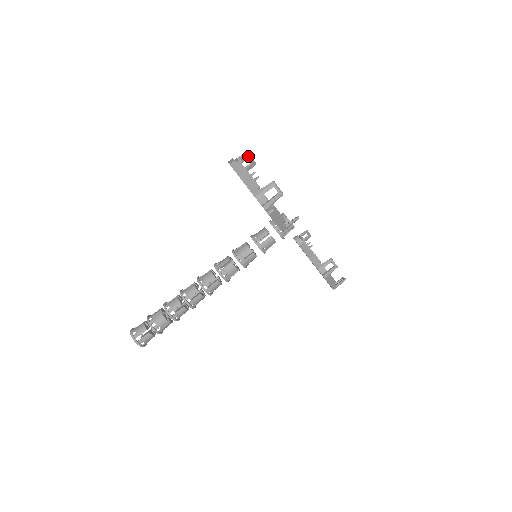
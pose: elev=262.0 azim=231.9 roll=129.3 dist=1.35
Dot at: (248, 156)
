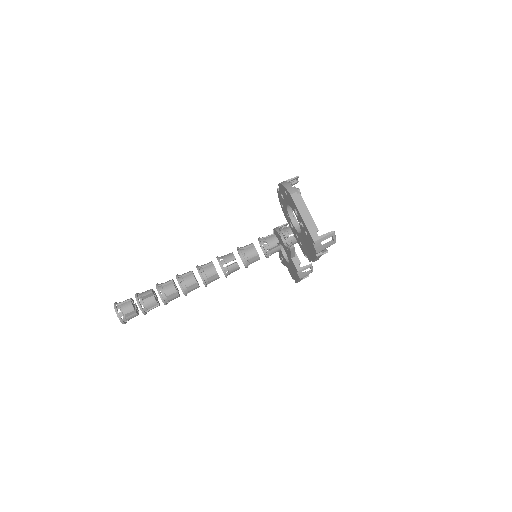
Dot at: (297, 178)
